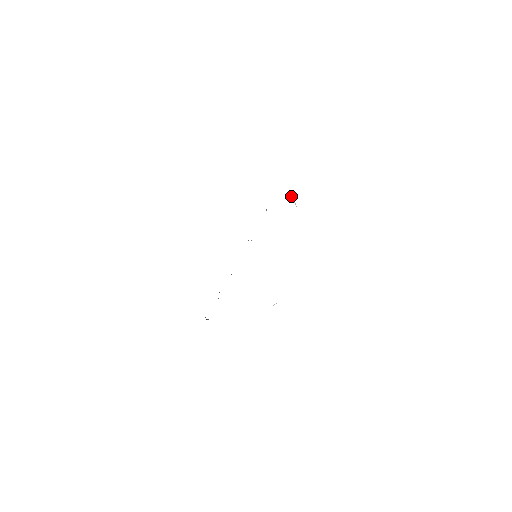
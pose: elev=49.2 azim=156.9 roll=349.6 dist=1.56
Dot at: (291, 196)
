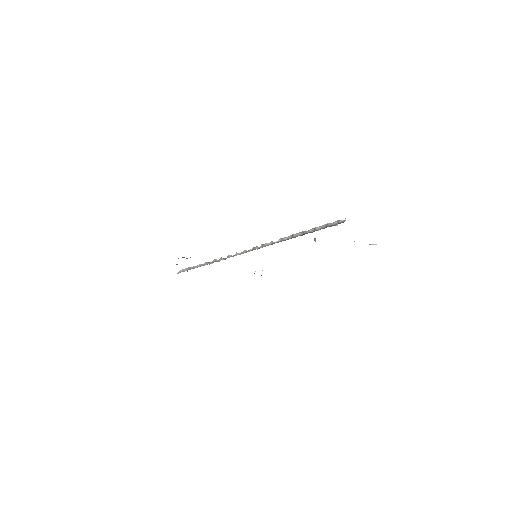
Dot at: (314, 239)
